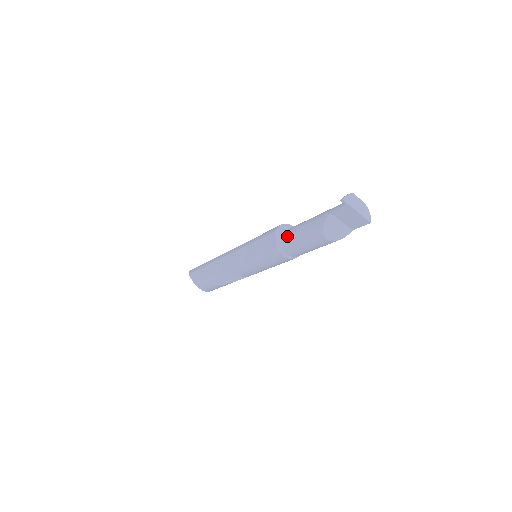
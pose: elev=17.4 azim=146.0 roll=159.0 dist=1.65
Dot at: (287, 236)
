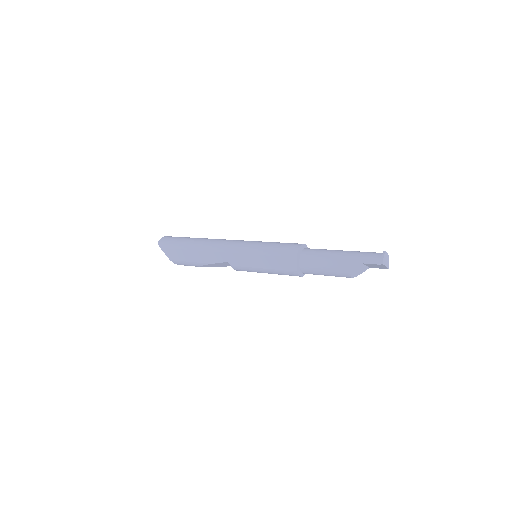
Dot at: (308, 263)
